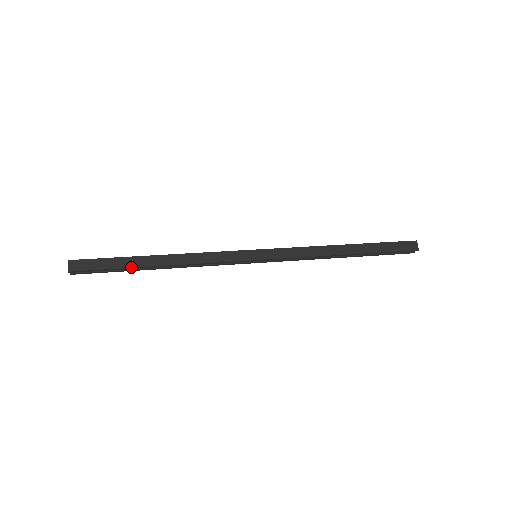
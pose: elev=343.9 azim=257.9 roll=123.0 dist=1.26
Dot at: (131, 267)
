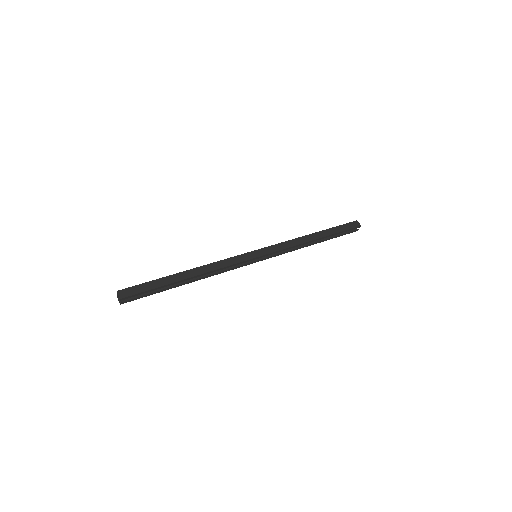
Dot at: (169, 283)
